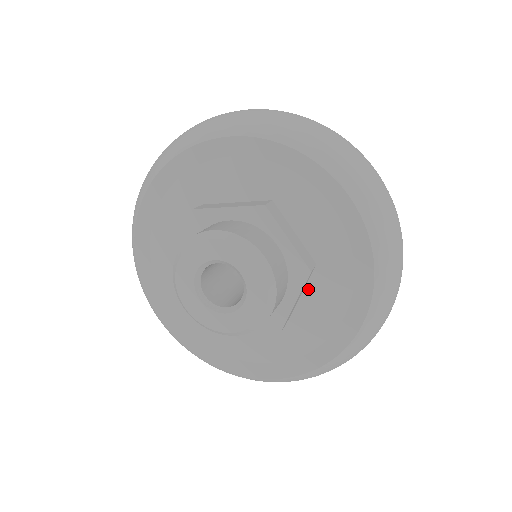
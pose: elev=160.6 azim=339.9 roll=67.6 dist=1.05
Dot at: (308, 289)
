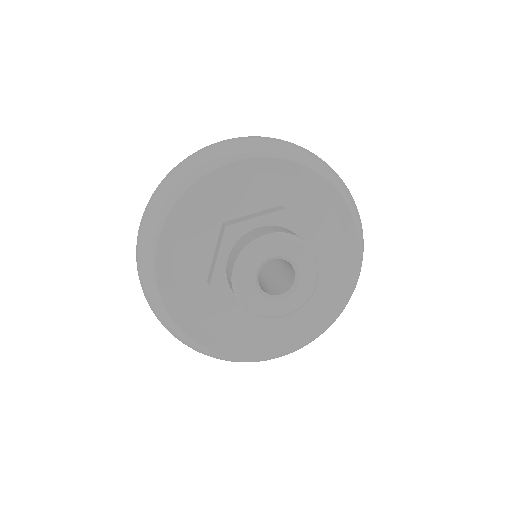
Dot at: occluded
